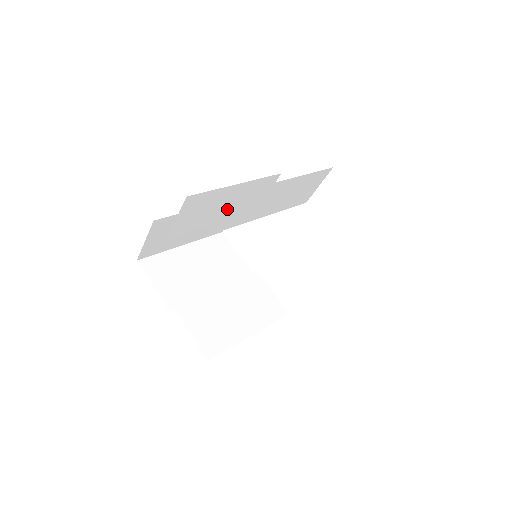
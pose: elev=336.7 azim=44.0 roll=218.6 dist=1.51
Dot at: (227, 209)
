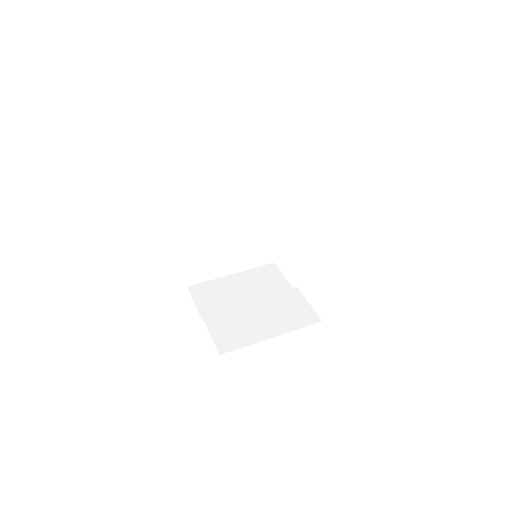
Dot at: (239, 225)
